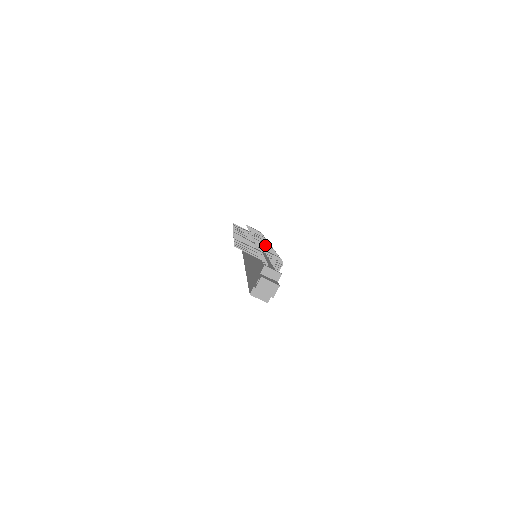
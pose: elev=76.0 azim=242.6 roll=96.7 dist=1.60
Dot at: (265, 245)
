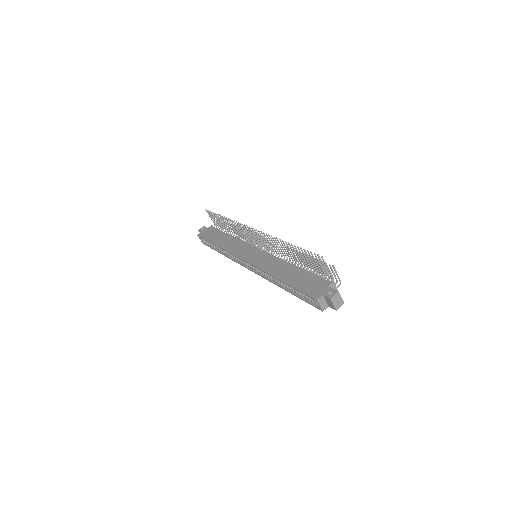
Dot at: occluded
